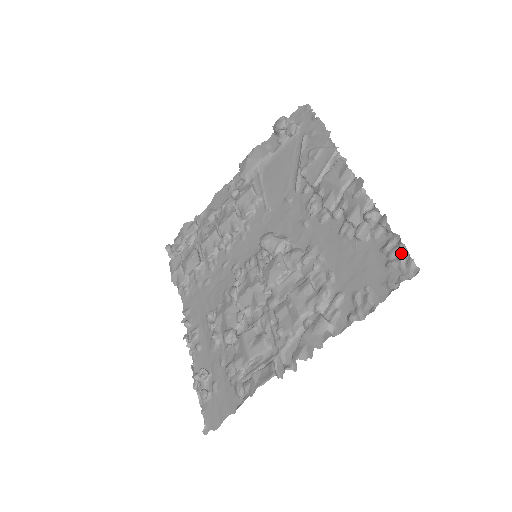
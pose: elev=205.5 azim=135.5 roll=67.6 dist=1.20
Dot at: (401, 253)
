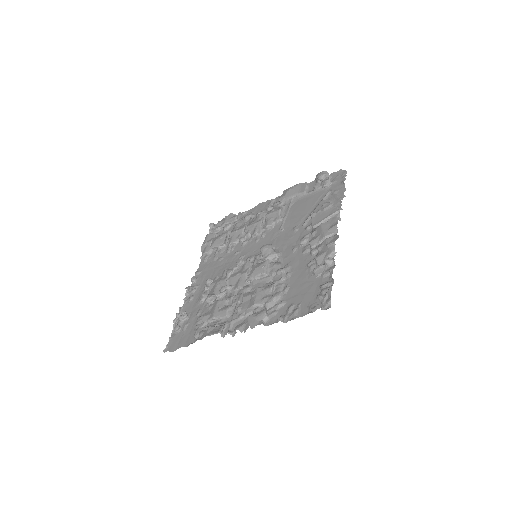
Dot at: (328, 292)
